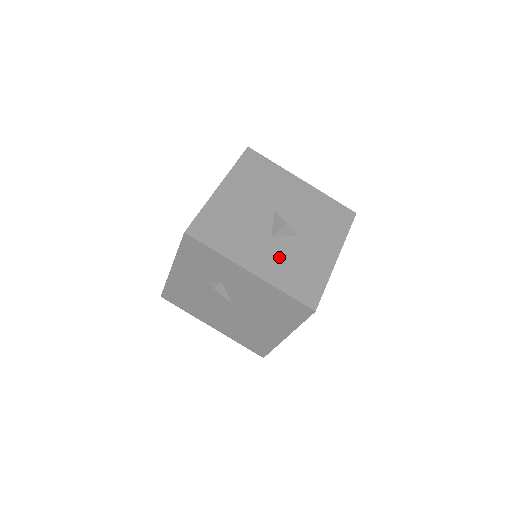
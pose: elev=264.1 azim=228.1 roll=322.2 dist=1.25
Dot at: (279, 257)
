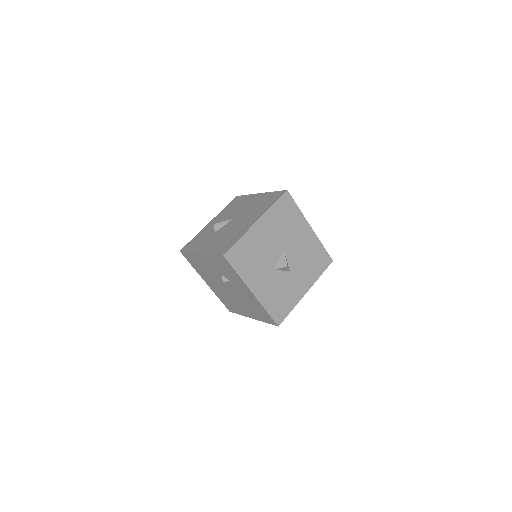
Dot at: (273, 285)
